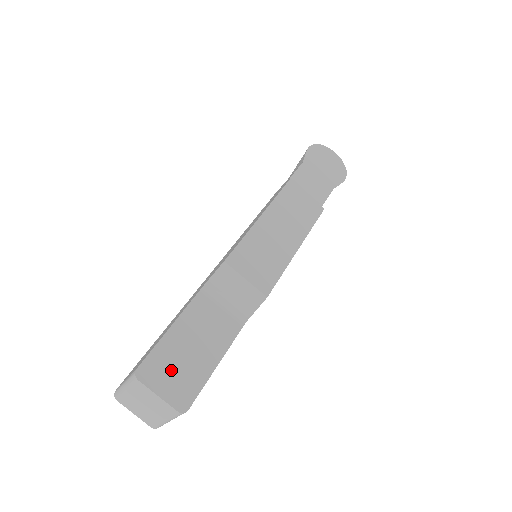
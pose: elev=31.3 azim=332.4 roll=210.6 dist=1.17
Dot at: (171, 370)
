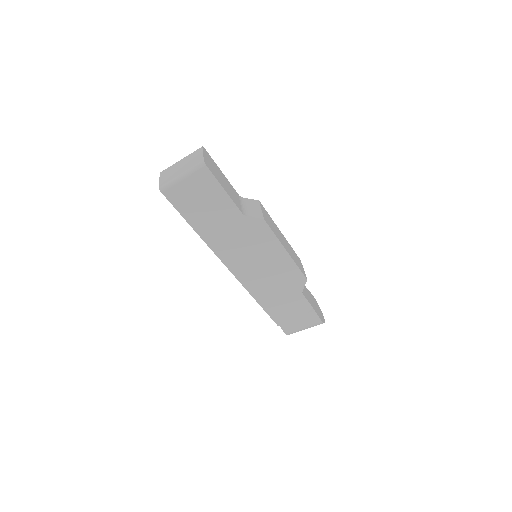
Dot at: (212, 164)
